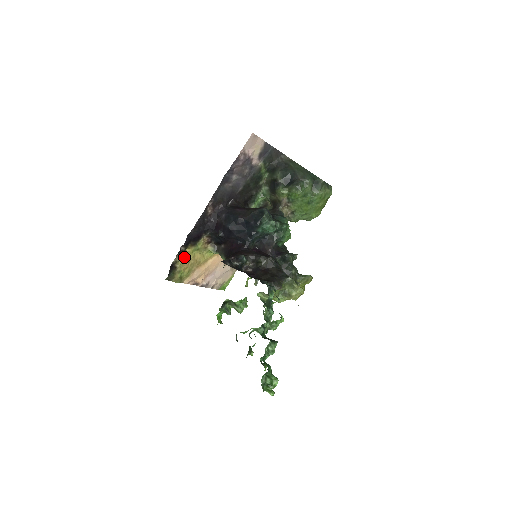
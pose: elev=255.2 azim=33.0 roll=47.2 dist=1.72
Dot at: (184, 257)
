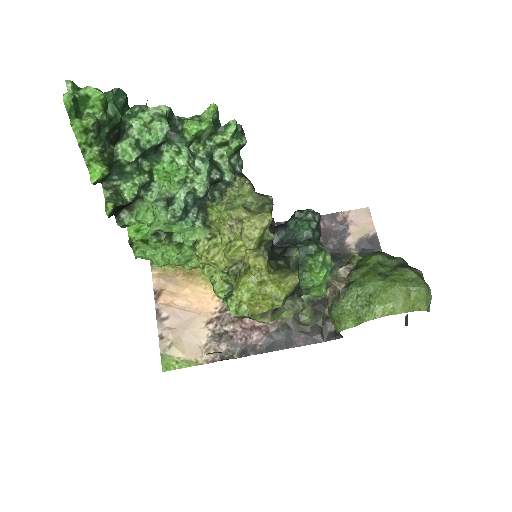
Dot at: occluded
